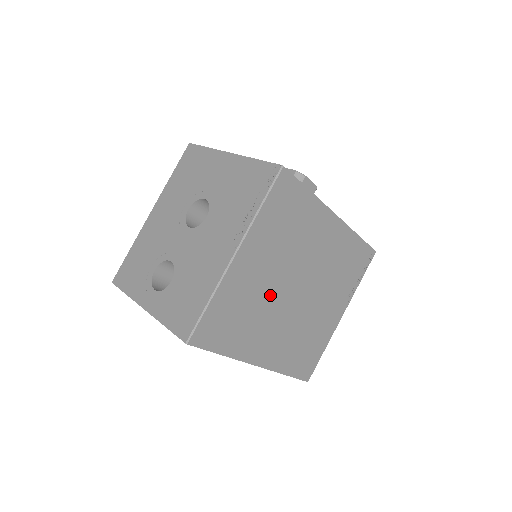
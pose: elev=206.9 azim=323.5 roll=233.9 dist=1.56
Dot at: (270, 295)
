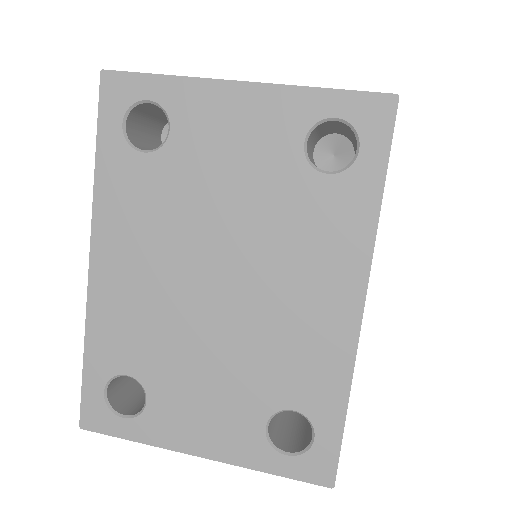
Dot at: occluded
